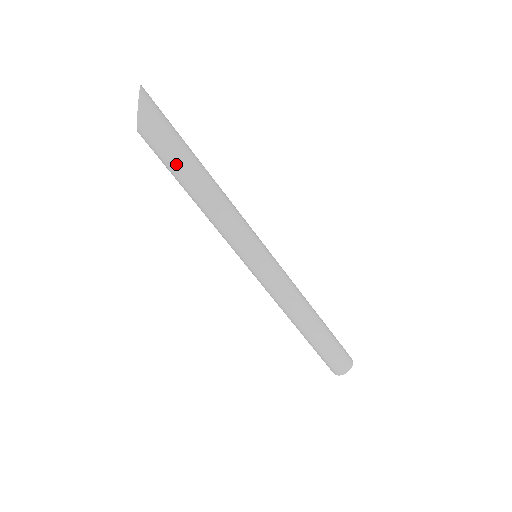
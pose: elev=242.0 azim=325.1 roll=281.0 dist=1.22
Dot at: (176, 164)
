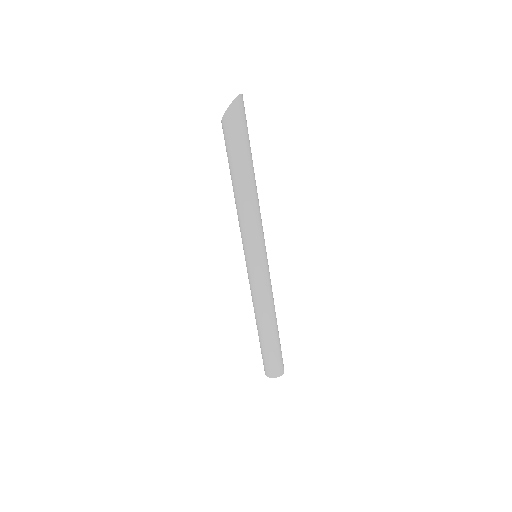
Dot at: (232, 161)
